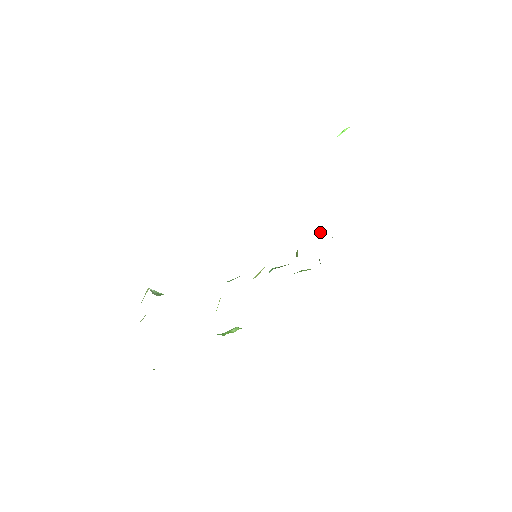
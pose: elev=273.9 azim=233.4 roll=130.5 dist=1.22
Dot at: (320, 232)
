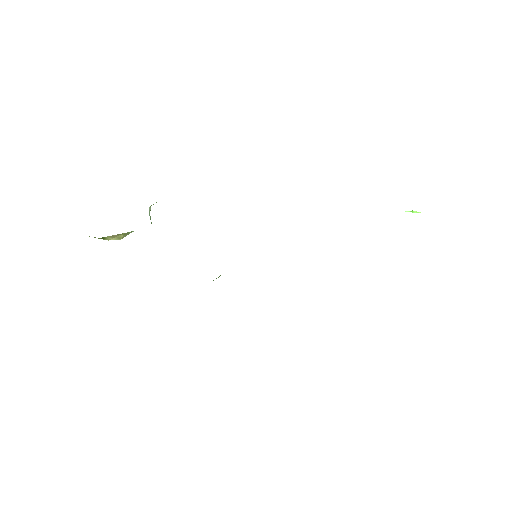
Dot at: occluded
